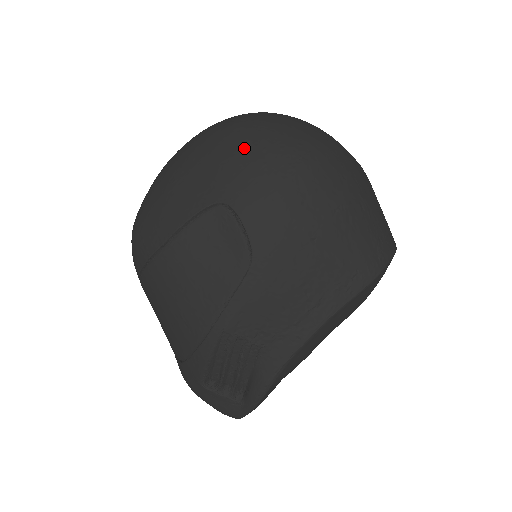
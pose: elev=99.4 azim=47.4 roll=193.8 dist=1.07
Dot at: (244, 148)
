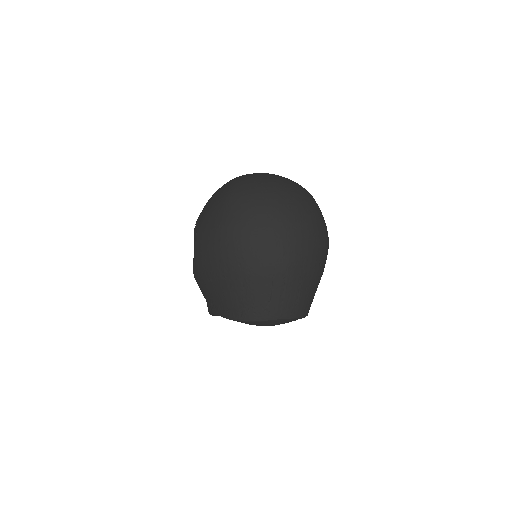
Dot at: (214, 213)
